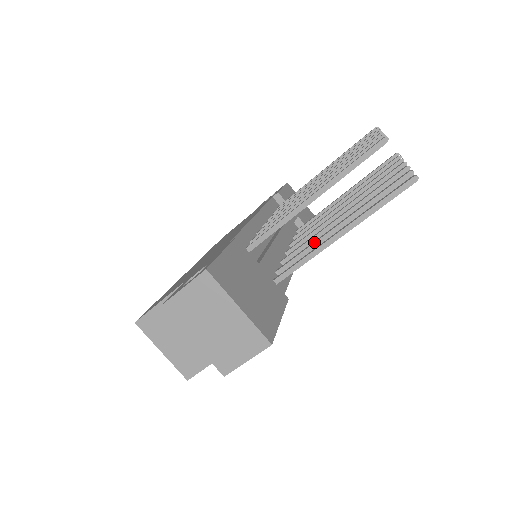
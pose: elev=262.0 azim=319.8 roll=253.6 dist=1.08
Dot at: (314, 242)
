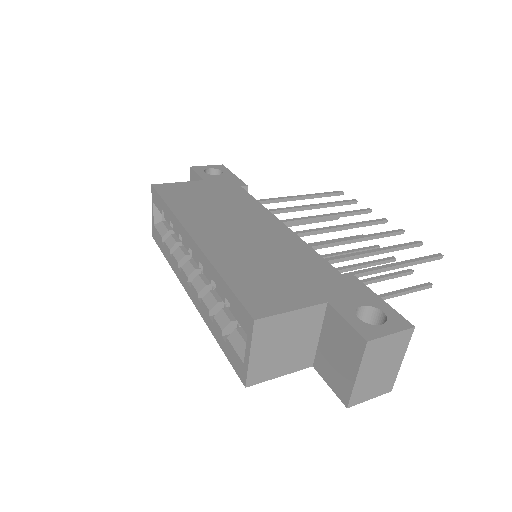
Dot at: occluded
